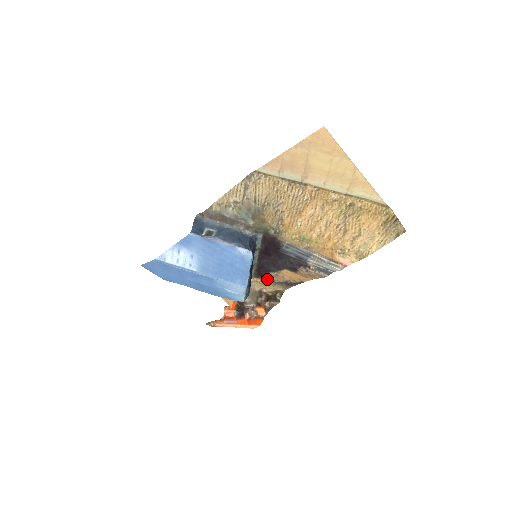
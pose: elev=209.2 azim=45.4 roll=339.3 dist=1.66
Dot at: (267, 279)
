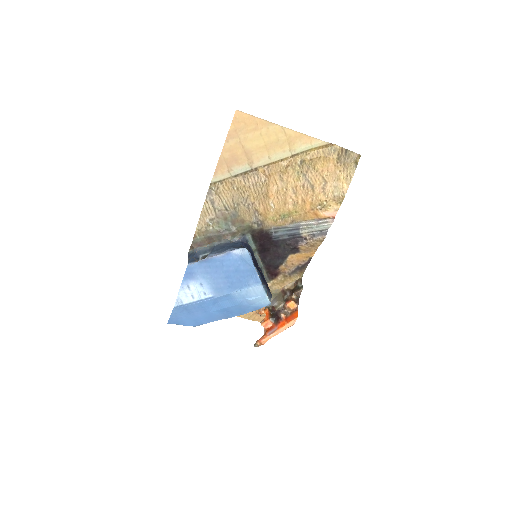
Dot at: (281, 275)
